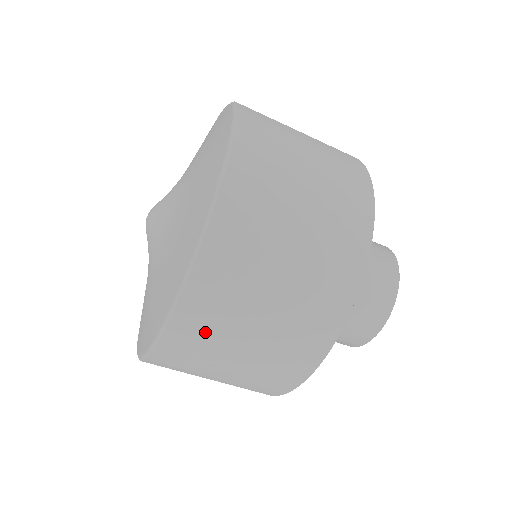
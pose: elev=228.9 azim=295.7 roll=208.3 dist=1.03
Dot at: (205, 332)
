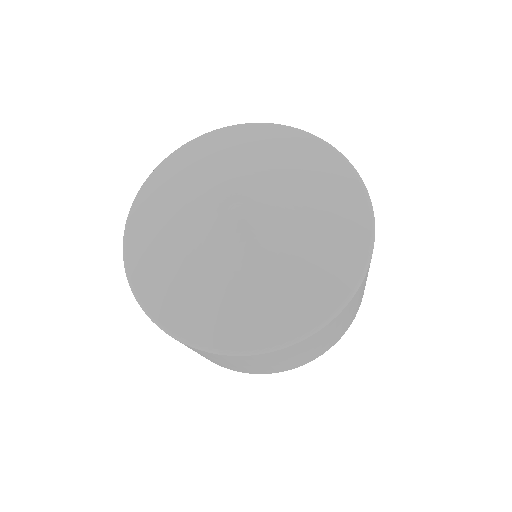
Dot at: occluded
